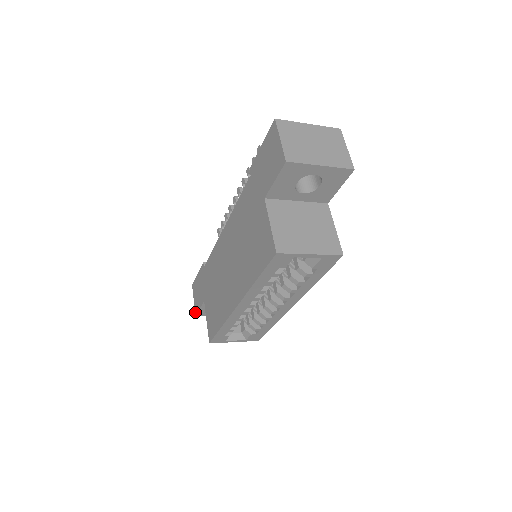
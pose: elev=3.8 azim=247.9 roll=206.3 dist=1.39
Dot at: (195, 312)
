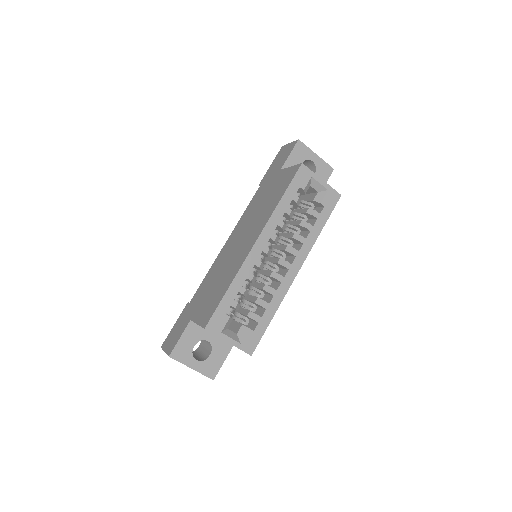
Dot at: (168, 353)
